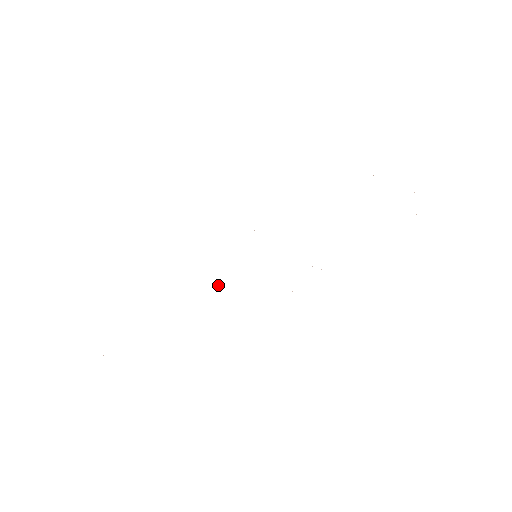
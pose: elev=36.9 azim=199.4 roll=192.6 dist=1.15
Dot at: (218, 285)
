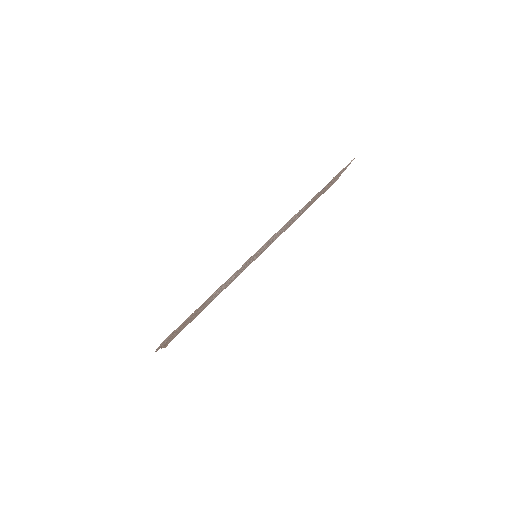
Dot at: occluded
